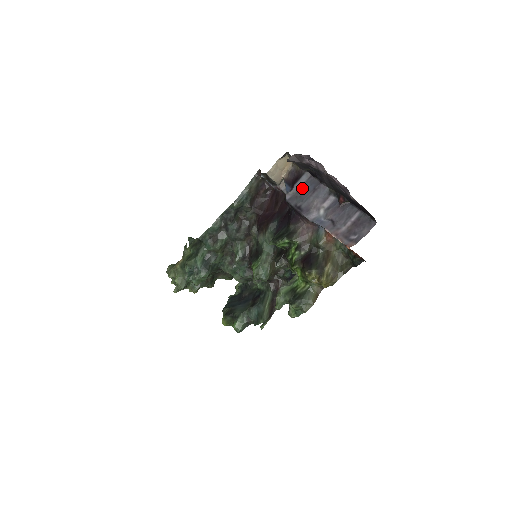
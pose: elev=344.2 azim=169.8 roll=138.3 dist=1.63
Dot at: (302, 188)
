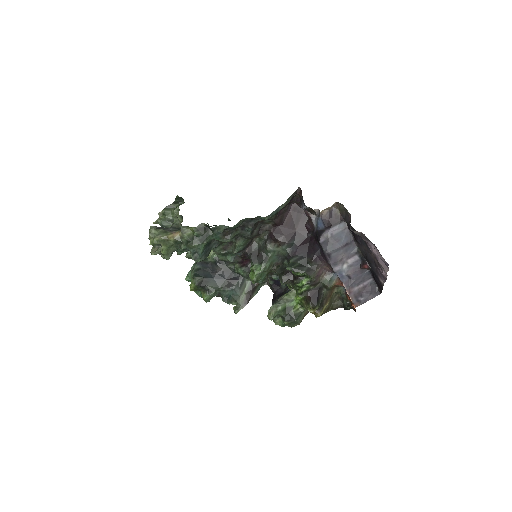
Dot at: (337, 236)
